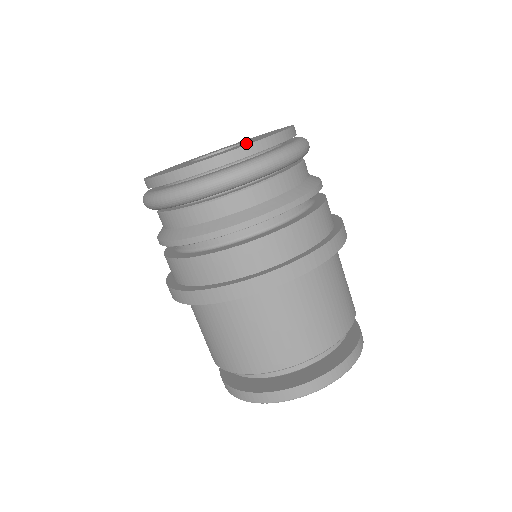
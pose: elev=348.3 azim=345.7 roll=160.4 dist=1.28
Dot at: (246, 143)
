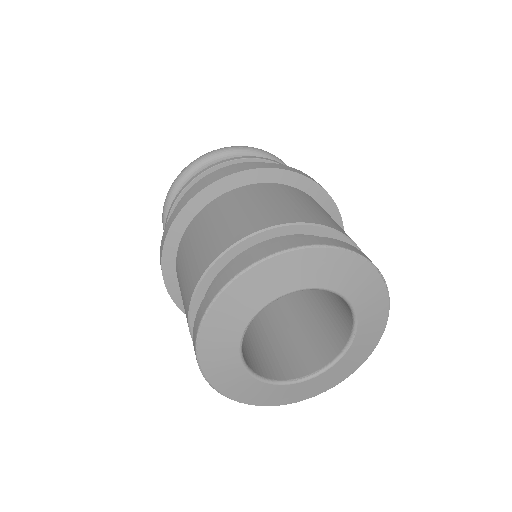
Dot at: occluded
